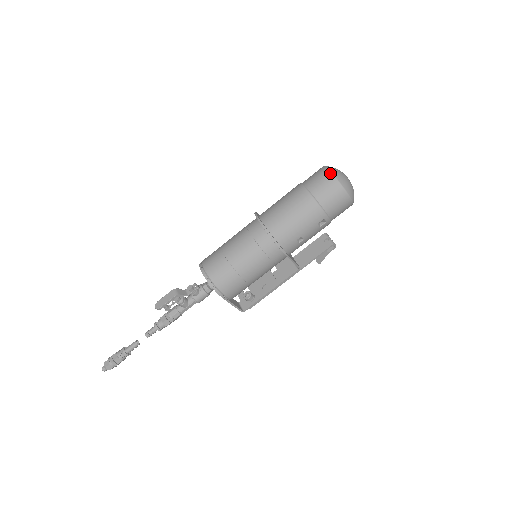
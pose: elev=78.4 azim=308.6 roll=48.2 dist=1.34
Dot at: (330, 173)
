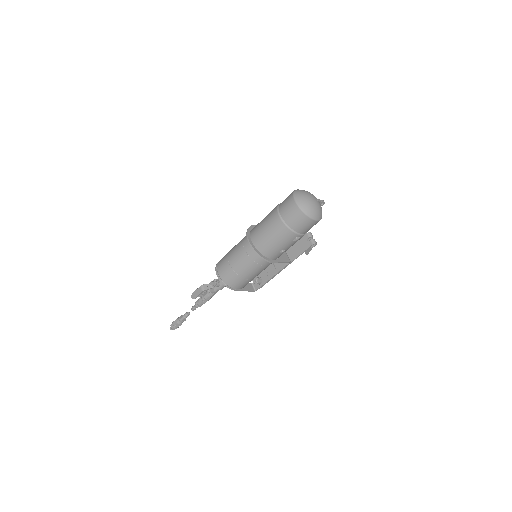
Dot at: (296, 204)
